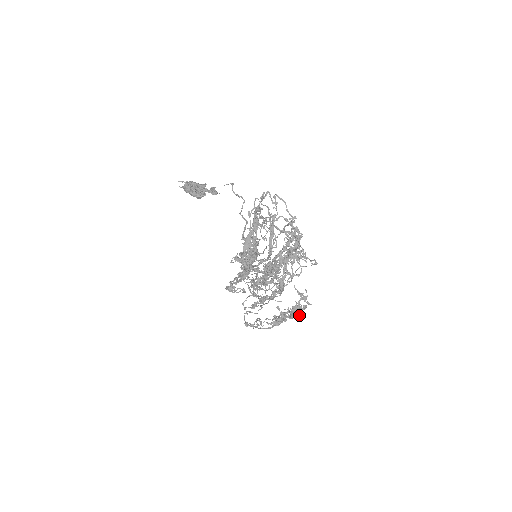
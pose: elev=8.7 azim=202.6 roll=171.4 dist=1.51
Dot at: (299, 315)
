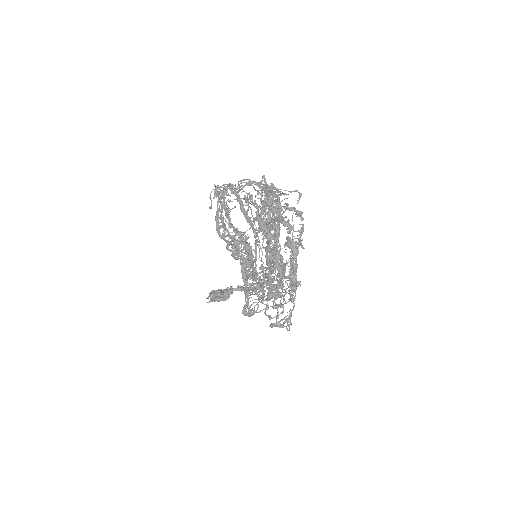
Dot at: (300, 241)
